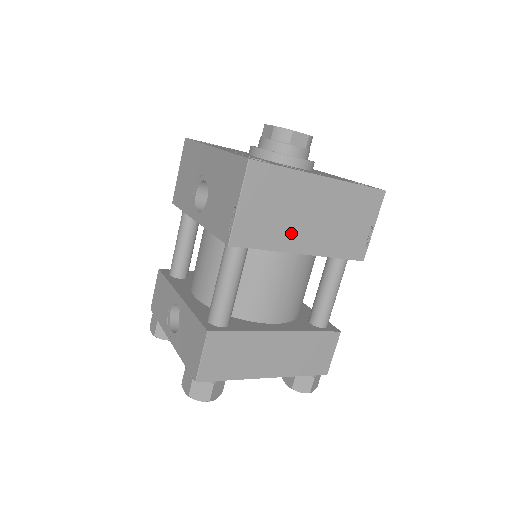
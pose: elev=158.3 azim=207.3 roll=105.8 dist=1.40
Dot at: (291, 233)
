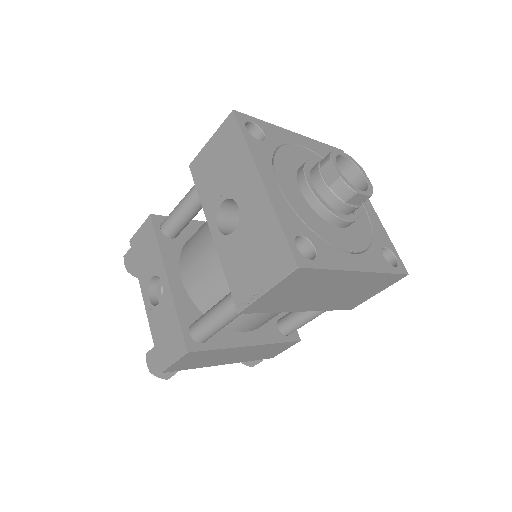
Dot at: (302, 302)
